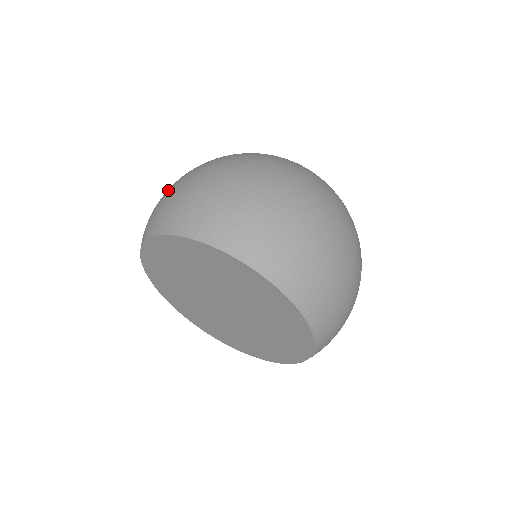
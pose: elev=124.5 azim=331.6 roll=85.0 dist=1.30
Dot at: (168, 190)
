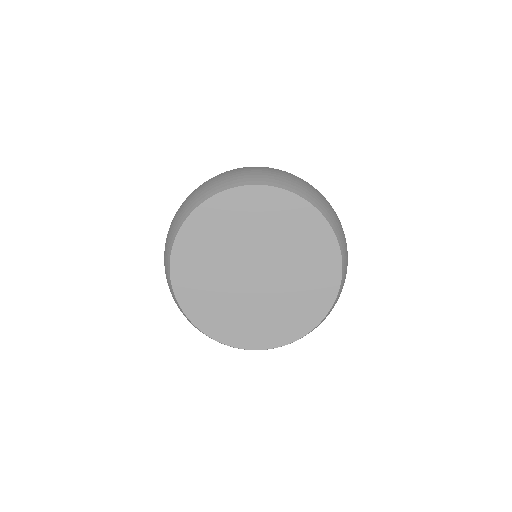
Dot at: occluded
